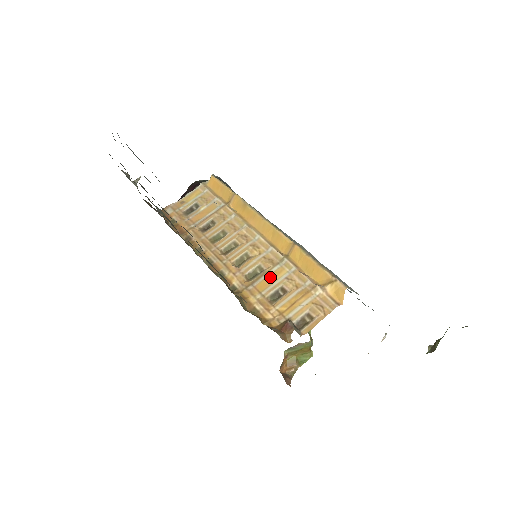
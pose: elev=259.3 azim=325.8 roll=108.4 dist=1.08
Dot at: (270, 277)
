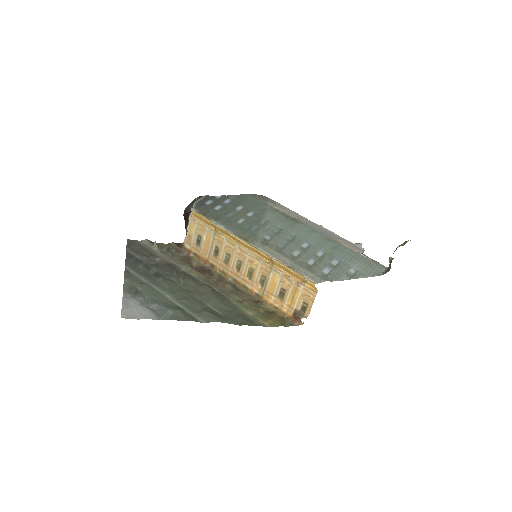
Dot at: (271, 283)
